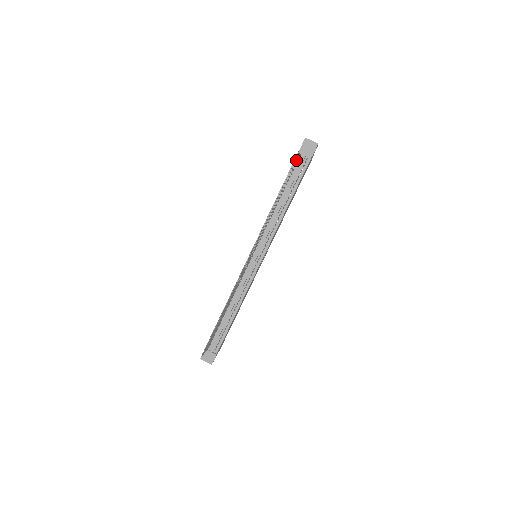
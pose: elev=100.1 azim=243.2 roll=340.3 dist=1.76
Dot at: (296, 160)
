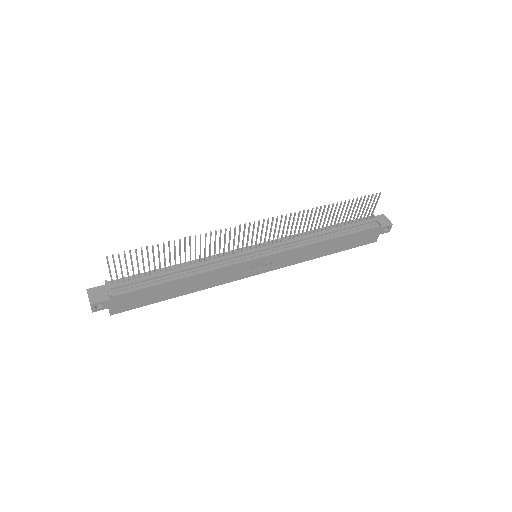
Dot at: (364, 218)
